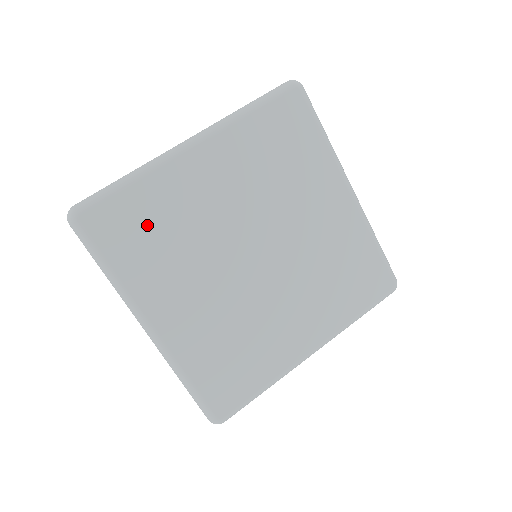
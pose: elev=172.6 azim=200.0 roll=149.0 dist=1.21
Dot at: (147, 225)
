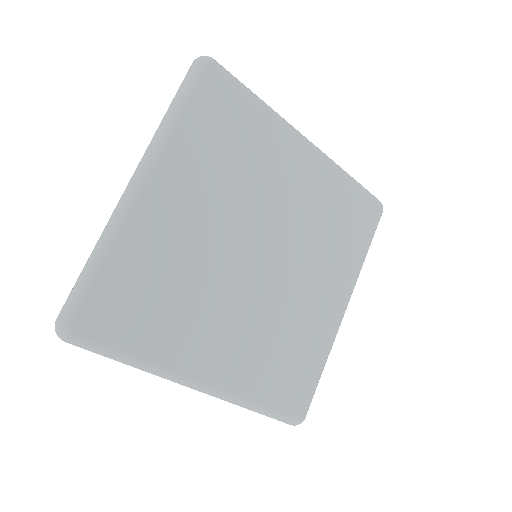
Dot at: (144, 293)
